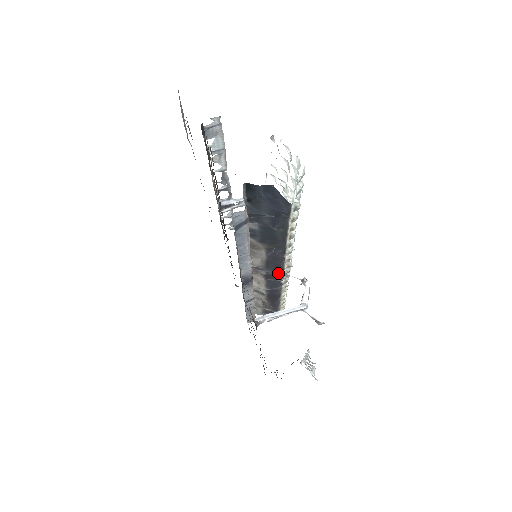
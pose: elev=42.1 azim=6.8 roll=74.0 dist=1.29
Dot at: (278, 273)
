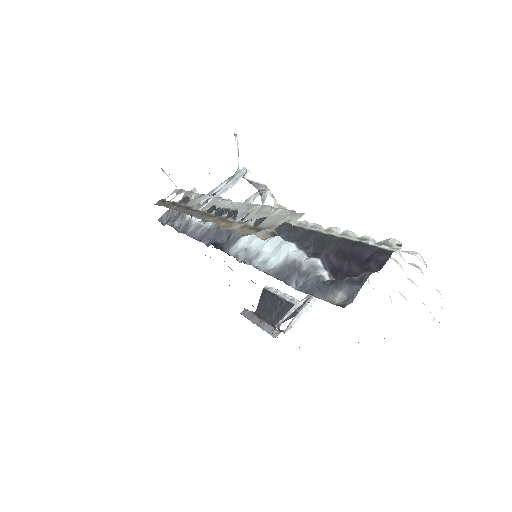
Dot at: occluded
